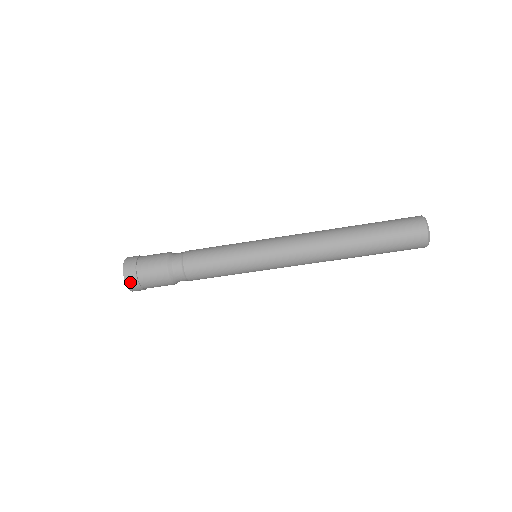
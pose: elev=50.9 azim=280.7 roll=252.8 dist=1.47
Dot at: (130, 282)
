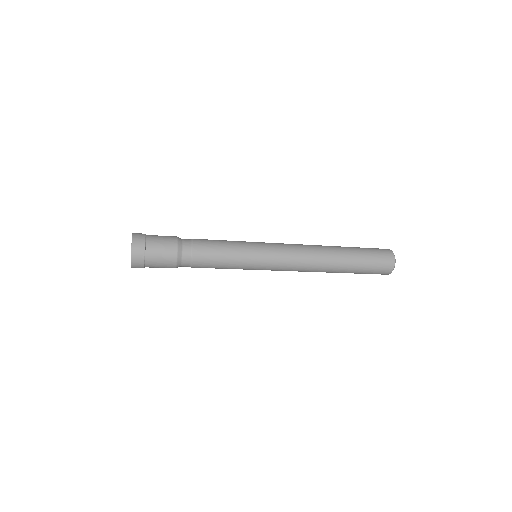
Dot at: (136, 259)
